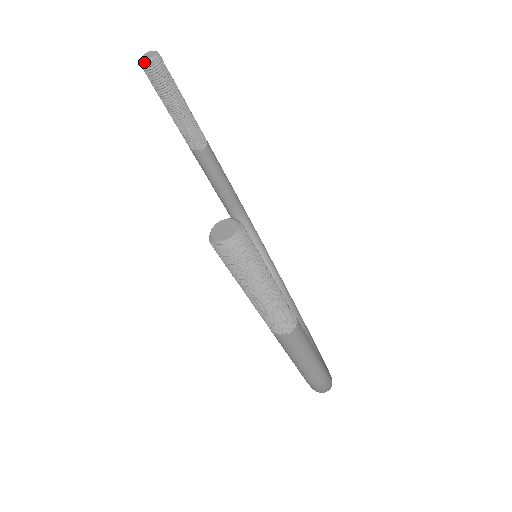
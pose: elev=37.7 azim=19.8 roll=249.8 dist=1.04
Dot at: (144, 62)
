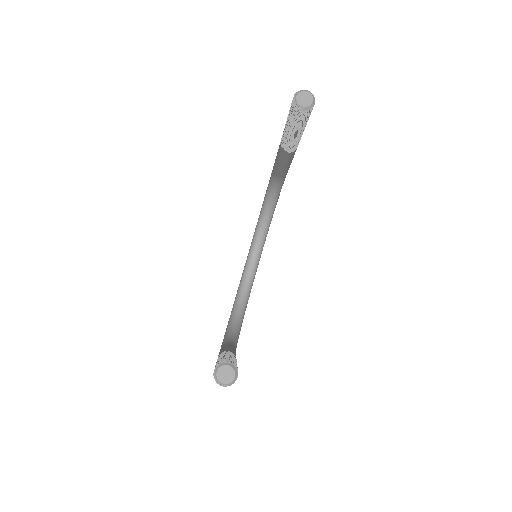
Dot at: (297, 104)
